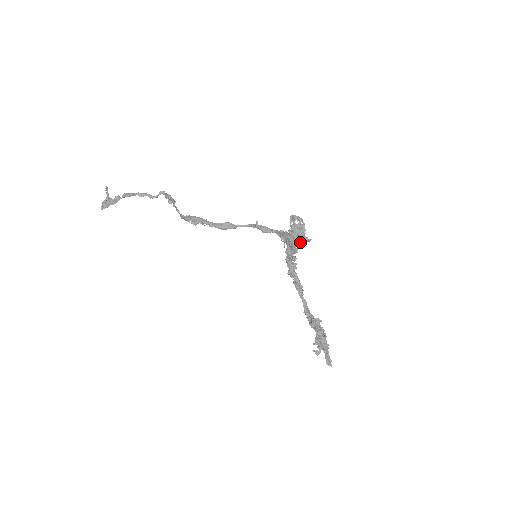
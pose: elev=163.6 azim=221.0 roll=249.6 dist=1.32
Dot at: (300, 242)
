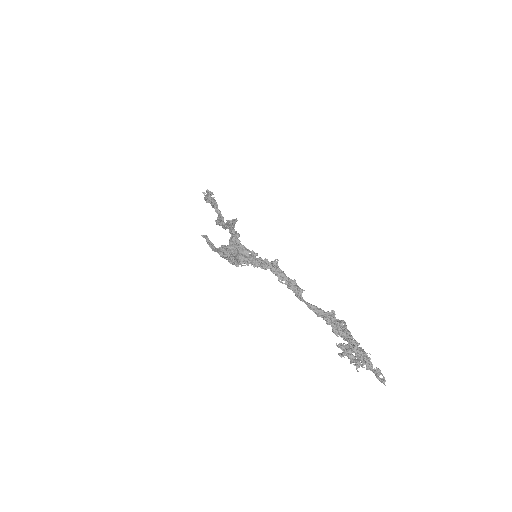
Dot at: occluded
